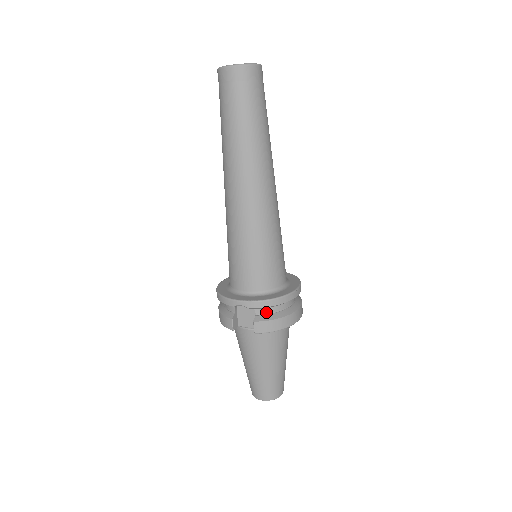
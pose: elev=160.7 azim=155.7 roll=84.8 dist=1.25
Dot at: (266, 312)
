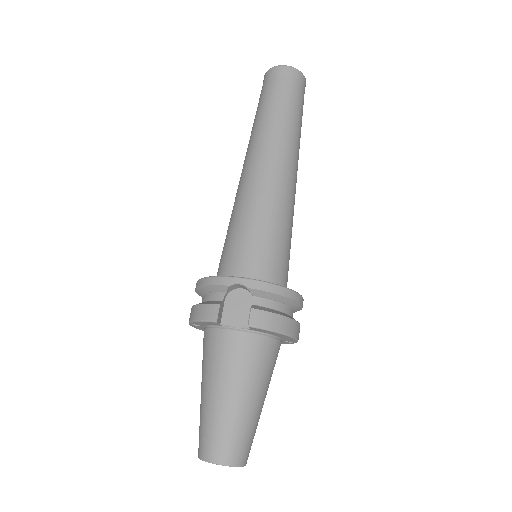
Dot at: (266, 305)
